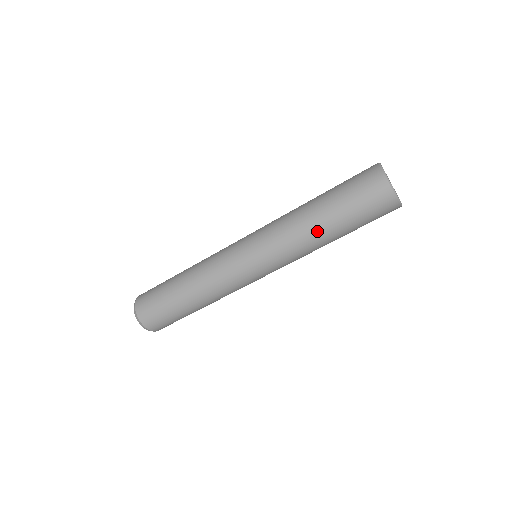
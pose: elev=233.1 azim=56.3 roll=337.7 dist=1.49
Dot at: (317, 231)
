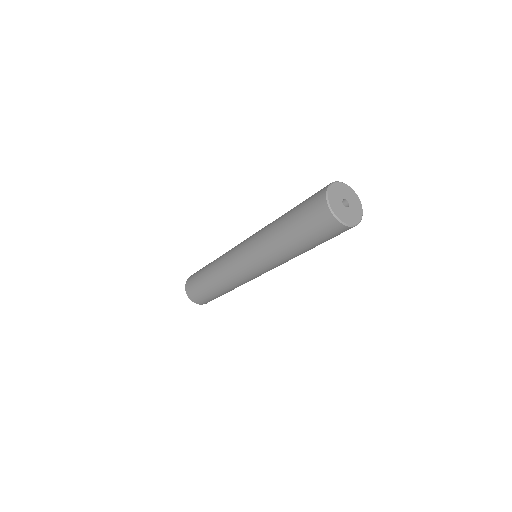
Dot at: (294, 253)
